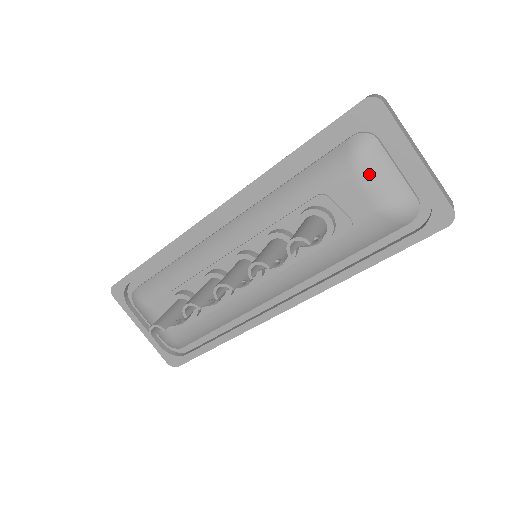
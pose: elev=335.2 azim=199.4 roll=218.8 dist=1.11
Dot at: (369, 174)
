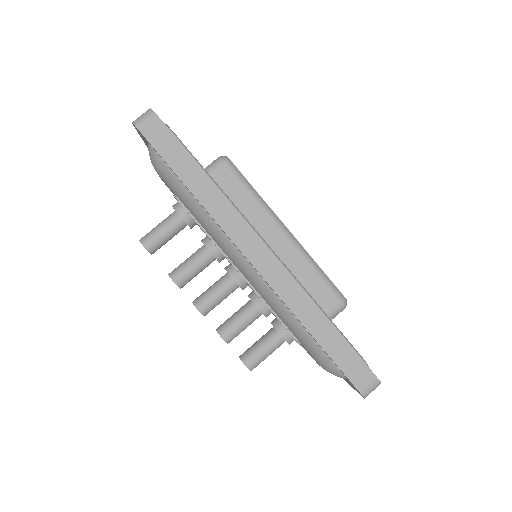
Dot at: occluded
